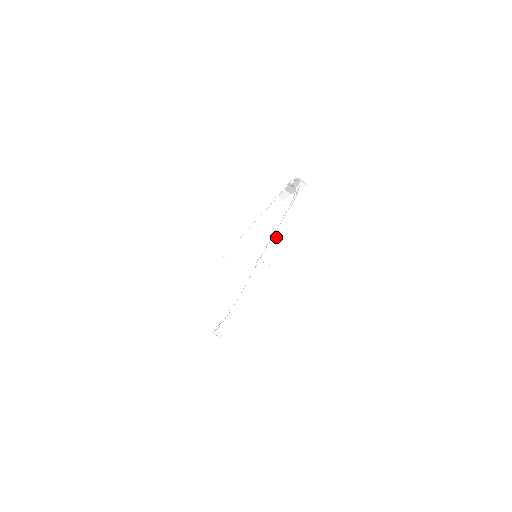
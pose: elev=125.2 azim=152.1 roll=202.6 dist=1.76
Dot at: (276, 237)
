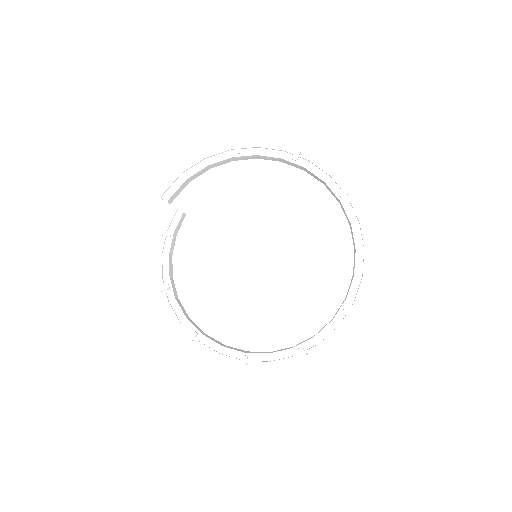
Dot at: occluded
